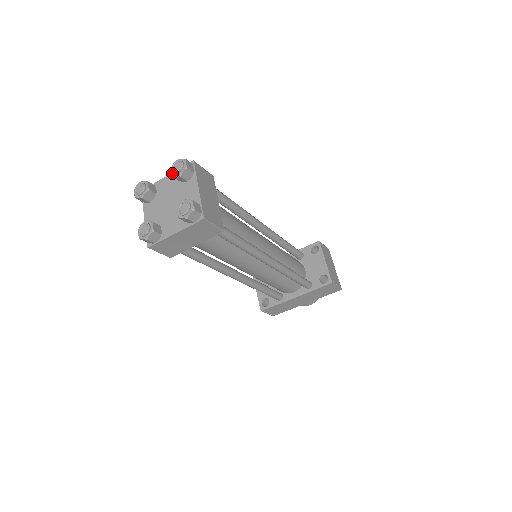
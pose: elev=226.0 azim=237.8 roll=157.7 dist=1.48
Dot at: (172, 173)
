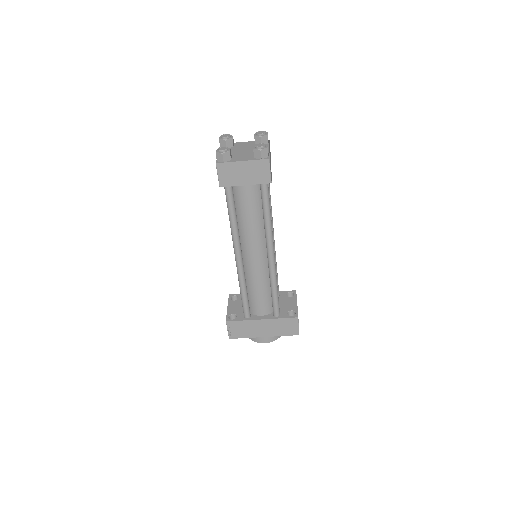
Dot at: (255, 135)
